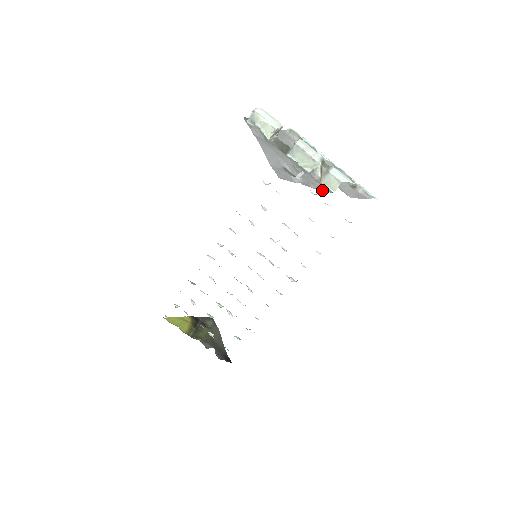
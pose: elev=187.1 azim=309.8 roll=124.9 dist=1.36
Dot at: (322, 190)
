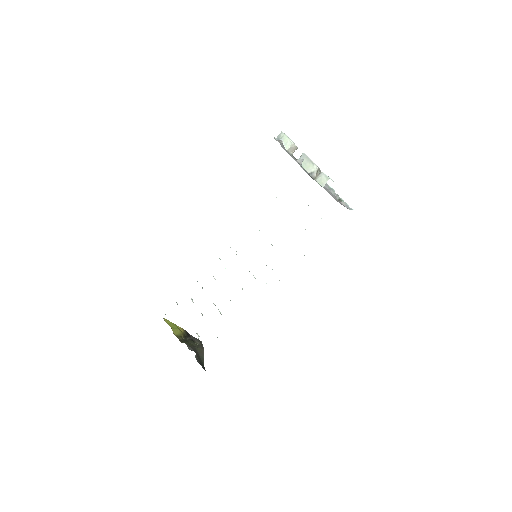
Dot at: occluded
